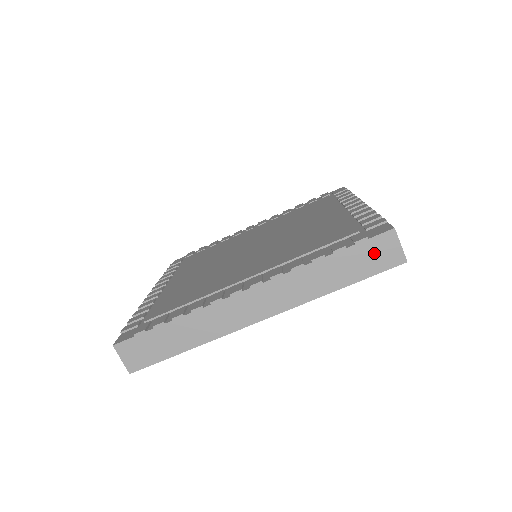
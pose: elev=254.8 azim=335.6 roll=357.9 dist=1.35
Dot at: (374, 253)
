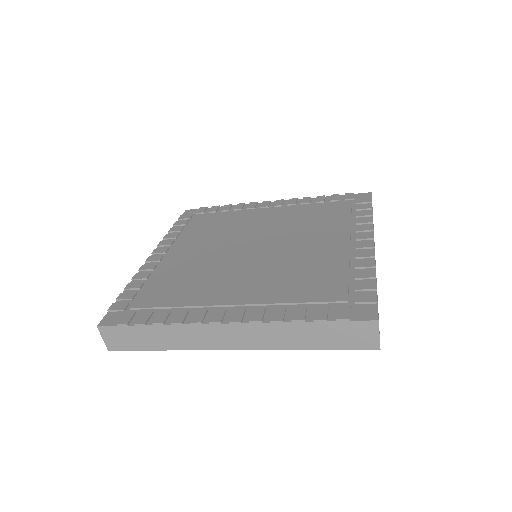
Dot at: (352, 333)
